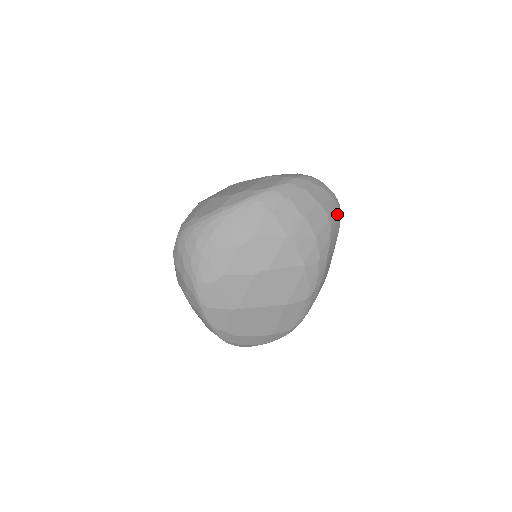
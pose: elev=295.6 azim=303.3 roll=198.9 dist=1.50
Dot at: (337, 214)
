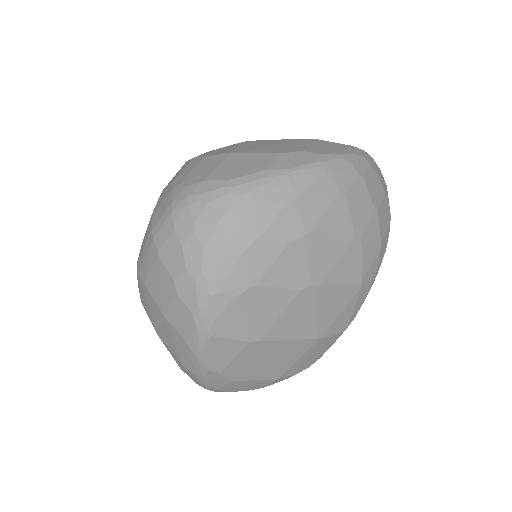
Dot at: occluded
